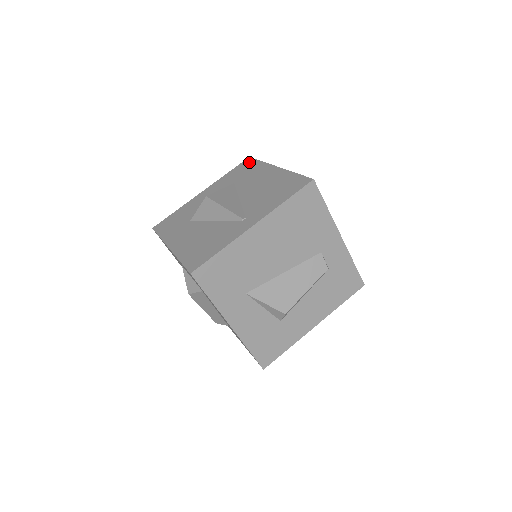
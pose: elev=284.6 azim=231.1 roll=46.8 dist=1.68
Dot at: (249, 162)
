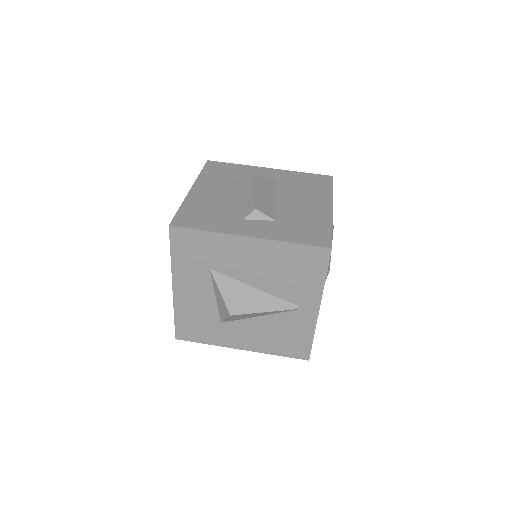
Dot at: (185, 236)
